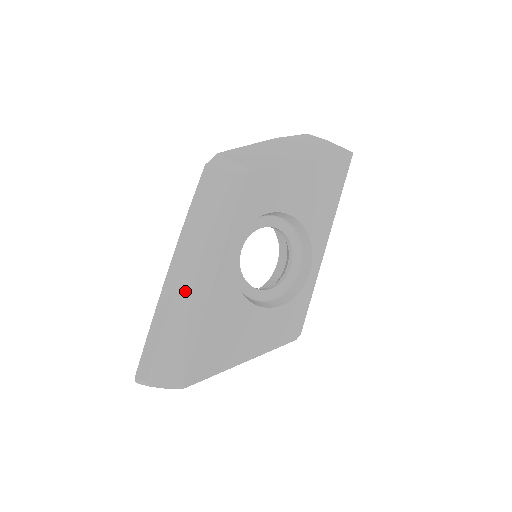
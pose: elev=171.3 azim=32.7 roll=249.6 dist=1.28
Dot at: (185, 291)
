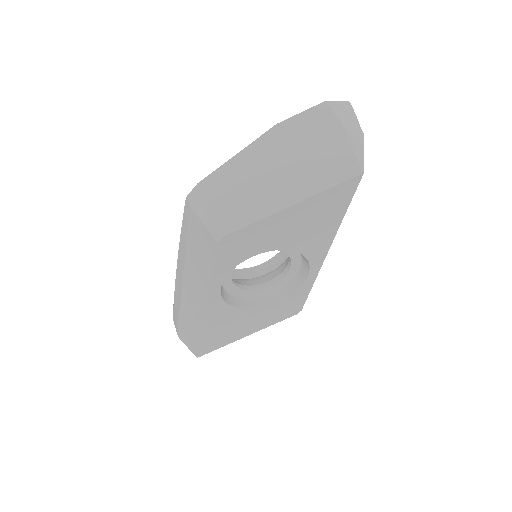
Dot at: (188, 298)
